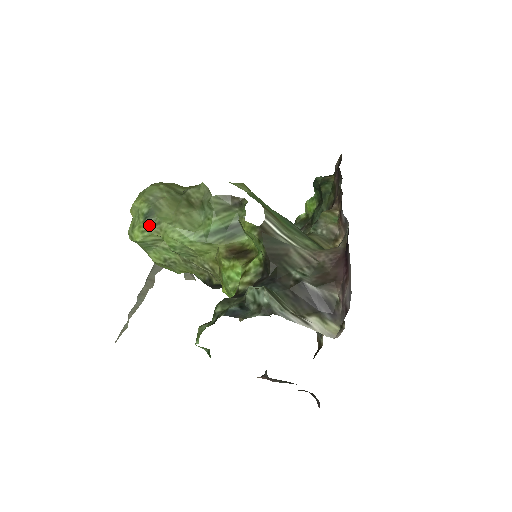
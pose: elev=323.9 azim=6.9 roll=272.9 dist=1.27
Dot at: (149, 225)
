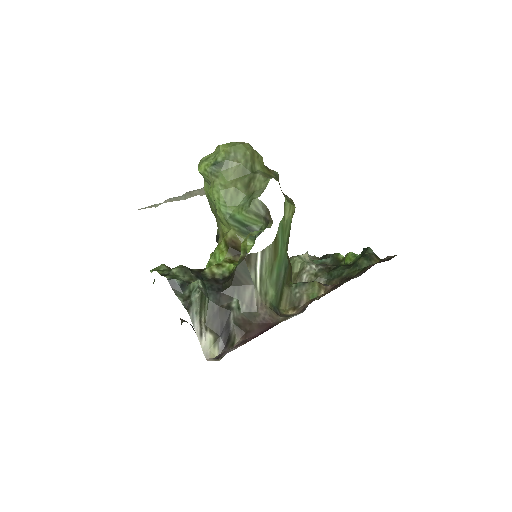
Dot at: (211, 171)
